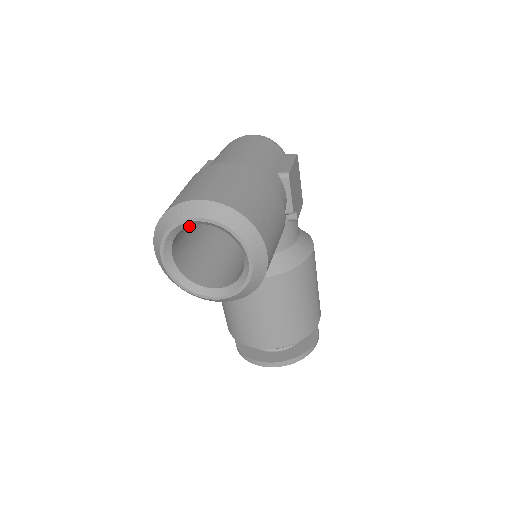
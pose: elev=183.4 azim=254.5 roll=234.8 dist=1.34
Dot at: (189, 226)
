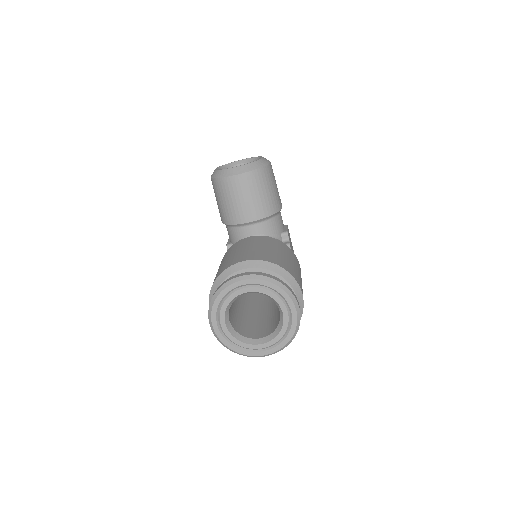
Dot at: occluded
